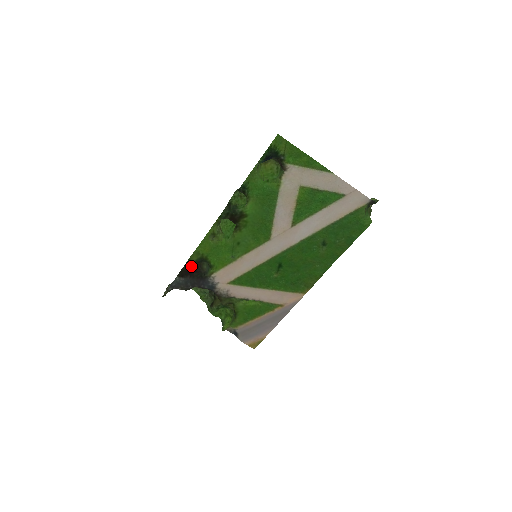
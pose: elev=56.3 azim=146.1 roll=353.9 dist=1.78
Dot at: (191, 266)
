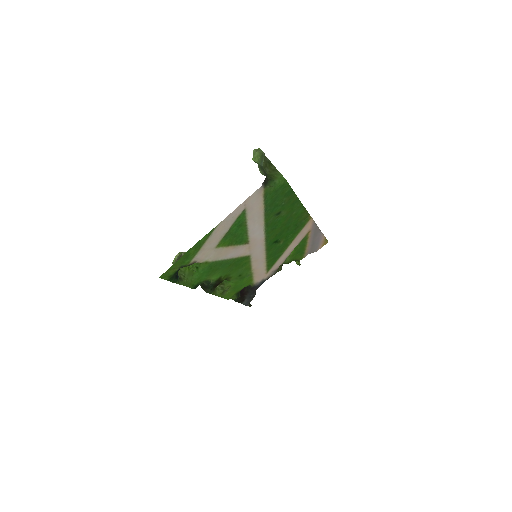
Dot at: occluded
